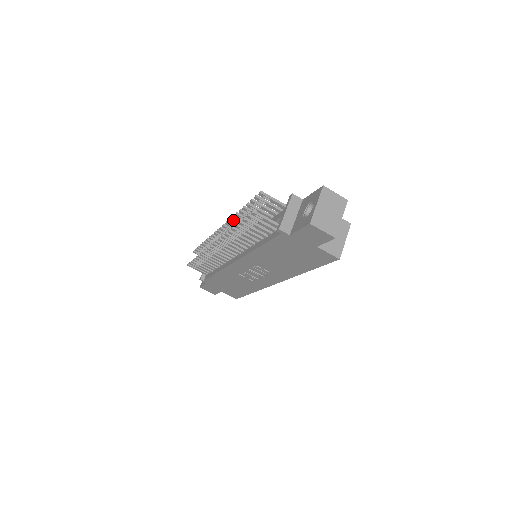
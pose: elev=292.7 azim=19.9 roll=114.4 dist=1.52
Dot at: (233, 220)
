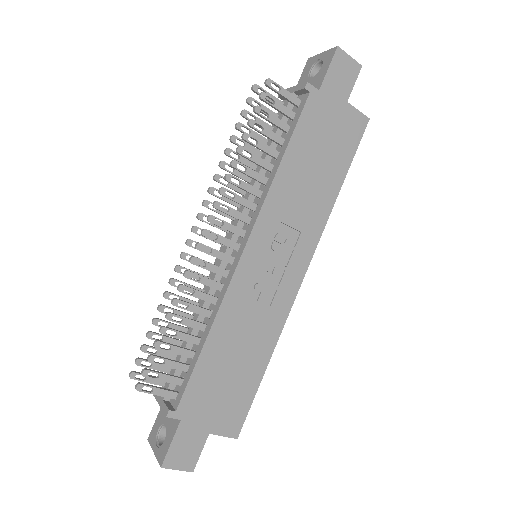
Dot at: (214, 188)
